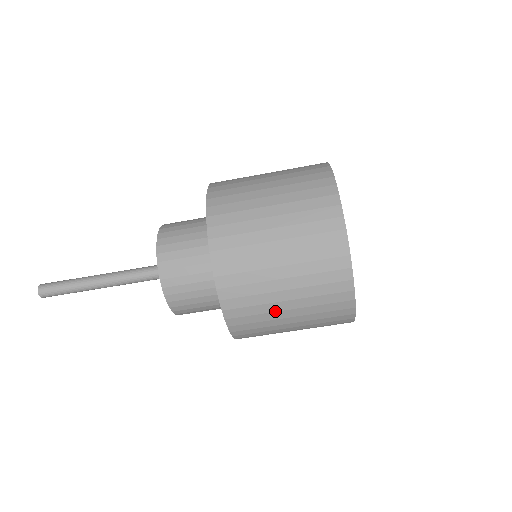
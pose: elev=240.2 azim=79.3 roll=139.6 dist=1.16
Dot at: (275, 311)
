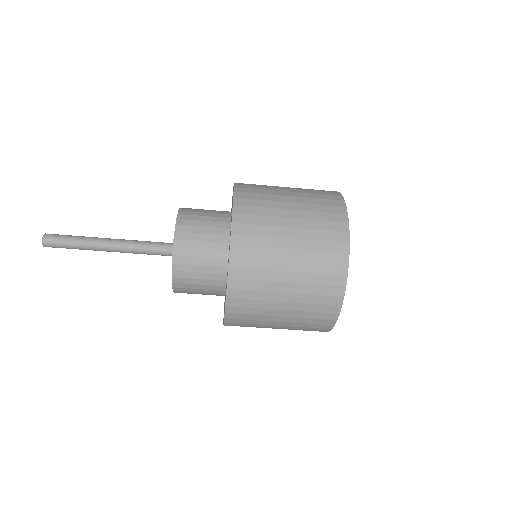
Dot at: occluded
